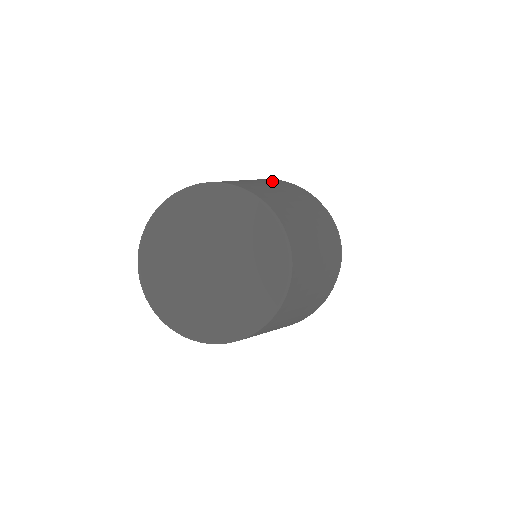
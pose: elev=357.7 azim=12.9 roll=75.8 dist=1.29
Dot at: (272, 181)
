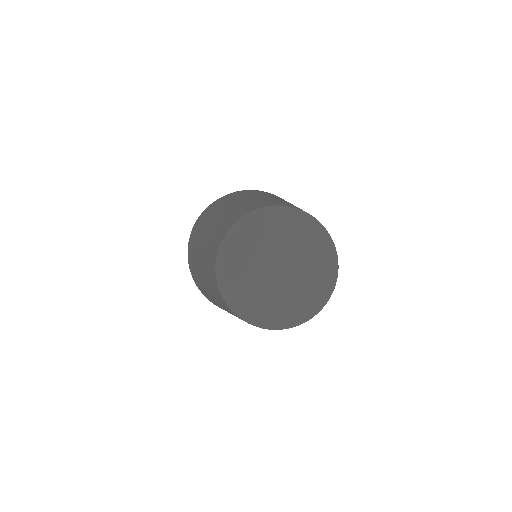
Dot at: occluded
